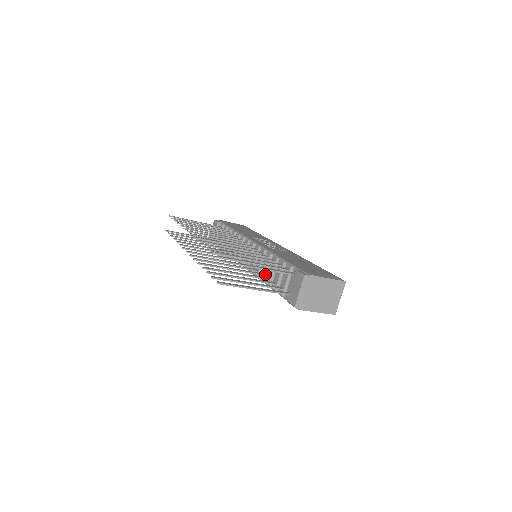
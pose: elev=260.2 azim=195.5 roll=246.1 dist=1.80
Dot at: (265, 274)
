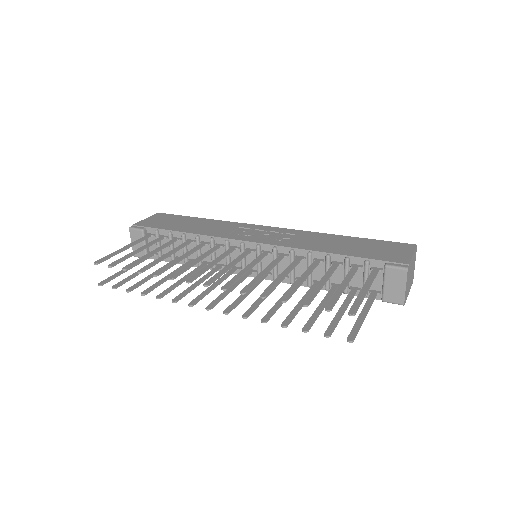
Dot at: (310, 278)
